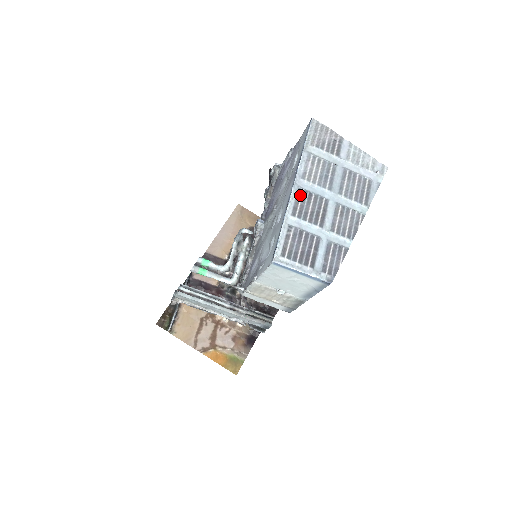
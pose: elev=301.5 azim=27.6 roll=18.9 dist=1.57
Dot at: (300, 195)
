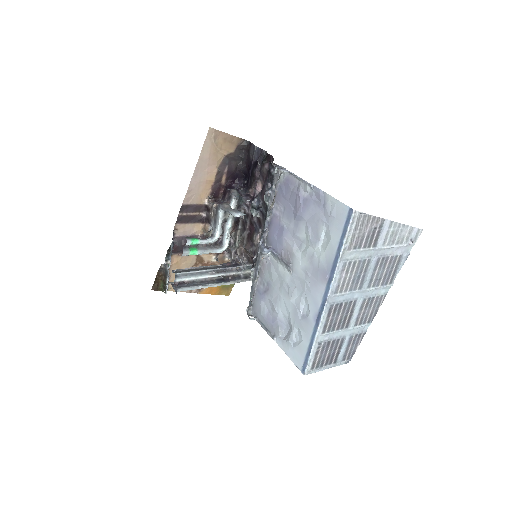
Dot at: (331, 311)
